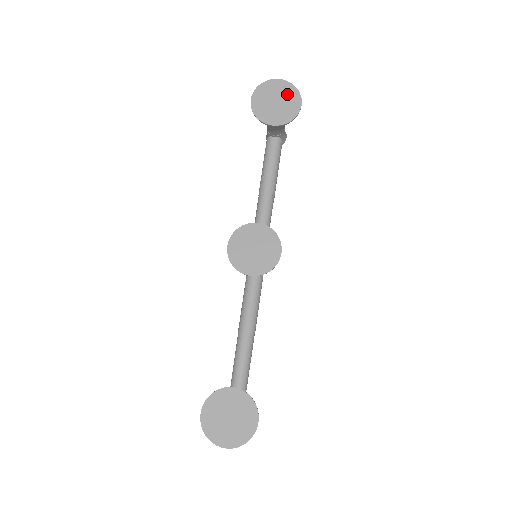
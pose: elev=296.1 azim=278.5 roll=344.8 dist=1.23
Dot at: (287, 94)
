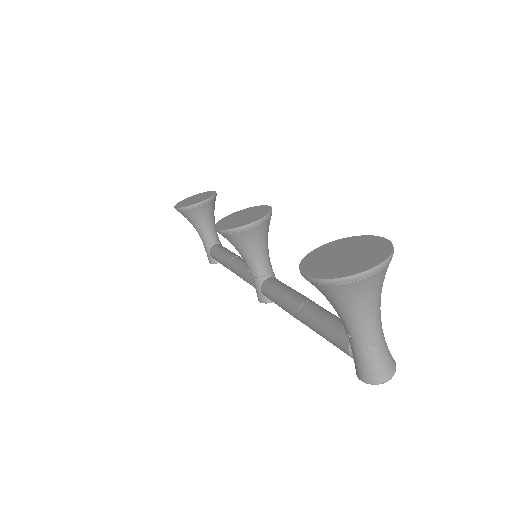
Dot at: (200, 195)
